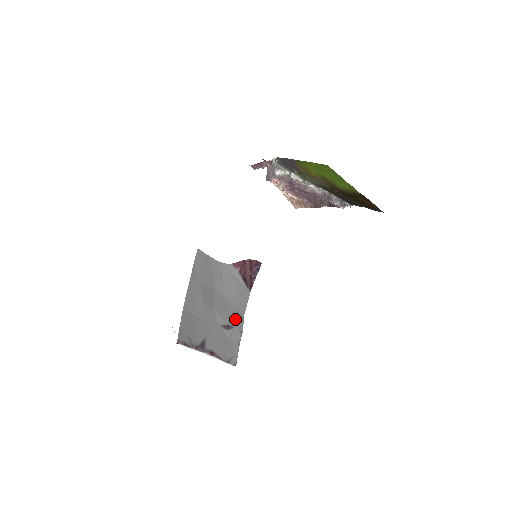
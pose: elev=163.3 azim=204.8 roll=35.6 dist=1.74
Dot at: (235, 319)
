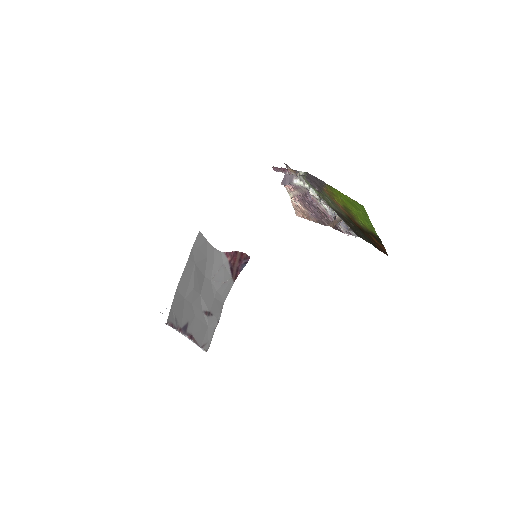
Dot at: (216, 307)
